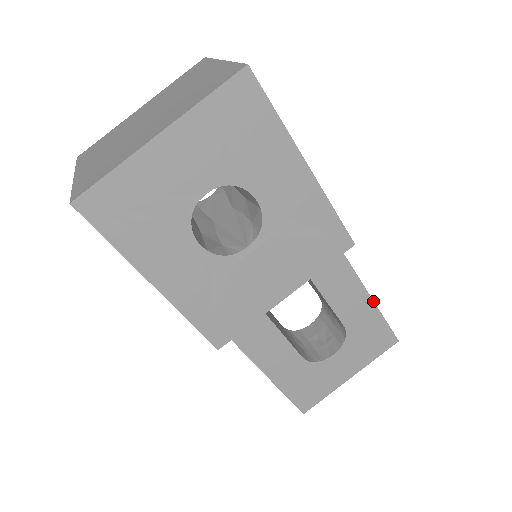
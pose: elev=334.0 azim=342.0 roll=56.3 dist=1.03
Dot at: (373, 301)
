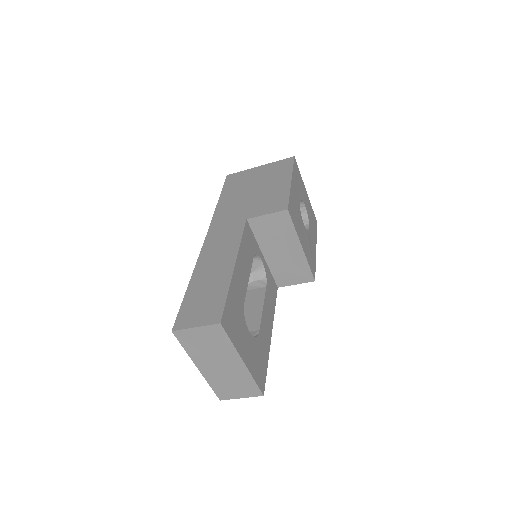
Dot at: occluded
